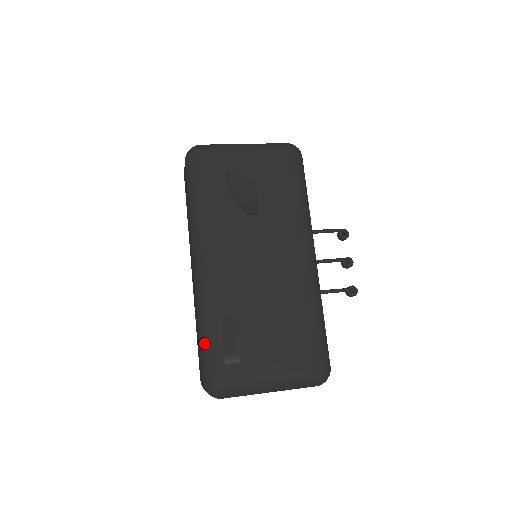
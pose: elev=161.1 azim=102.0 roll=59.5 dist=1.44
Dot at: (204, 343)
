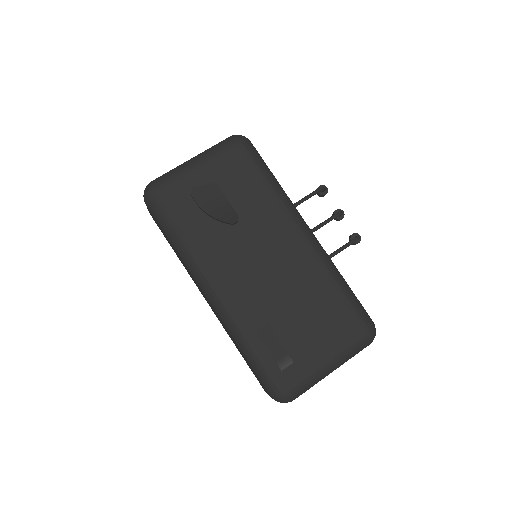
Dot at: (253, 362)
